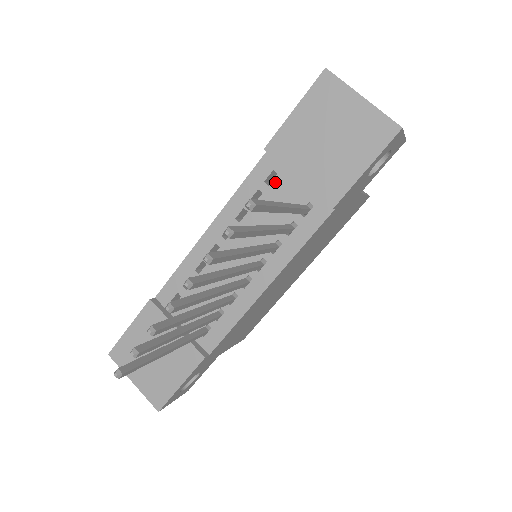
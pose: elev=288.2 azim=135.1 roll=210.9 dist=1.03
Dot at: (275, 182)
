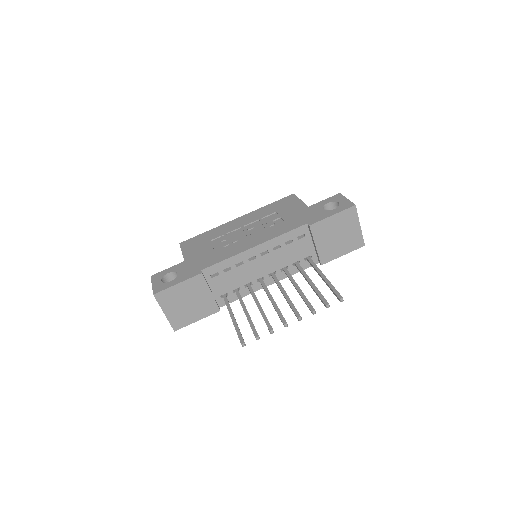
Dot at: (302, 240)
